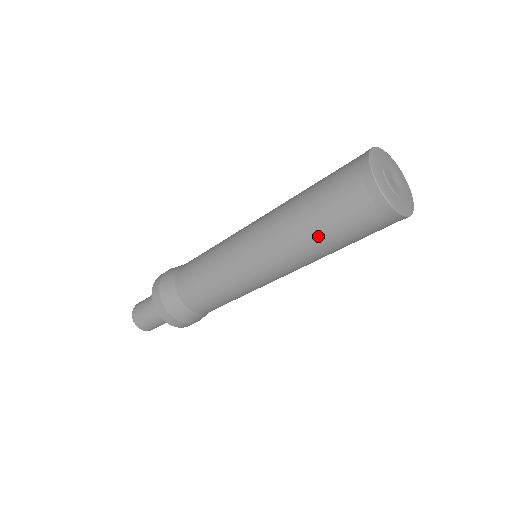
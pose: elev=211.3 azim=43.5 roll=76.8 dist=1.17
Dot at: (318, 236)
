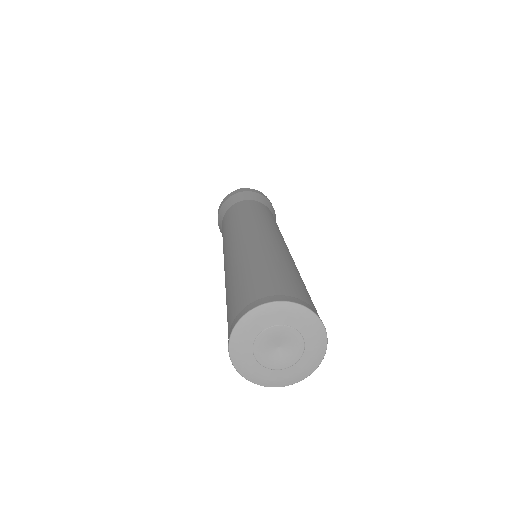
Dot at: occluded
